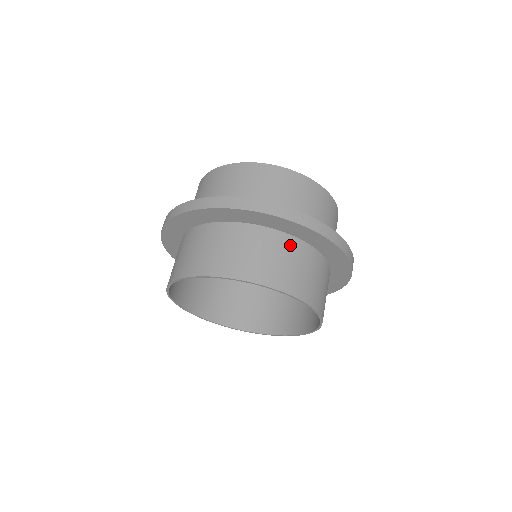
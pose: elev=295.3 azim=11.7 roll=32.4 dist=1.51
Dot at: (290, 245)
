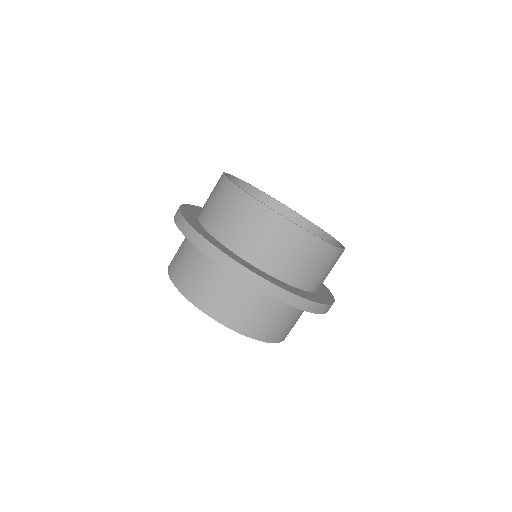
Dot at: (248, 289)
